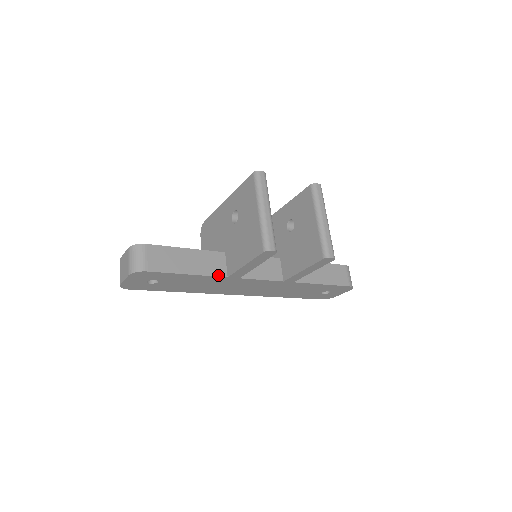
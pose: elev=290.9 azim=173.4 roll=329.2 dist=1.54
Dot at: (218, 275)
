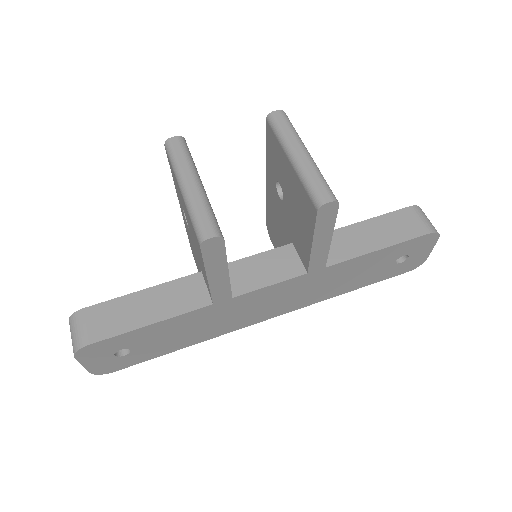
Dot at: (197, 307)
